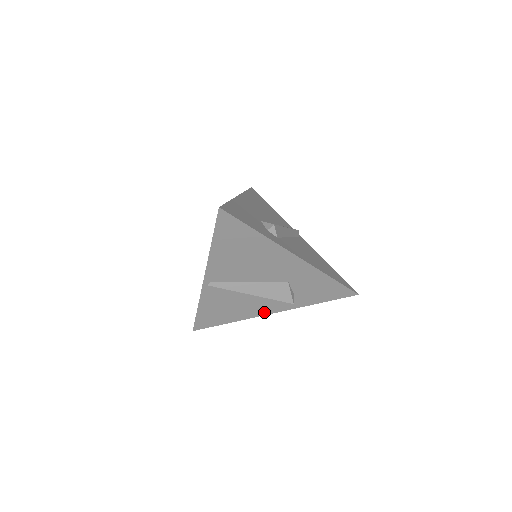
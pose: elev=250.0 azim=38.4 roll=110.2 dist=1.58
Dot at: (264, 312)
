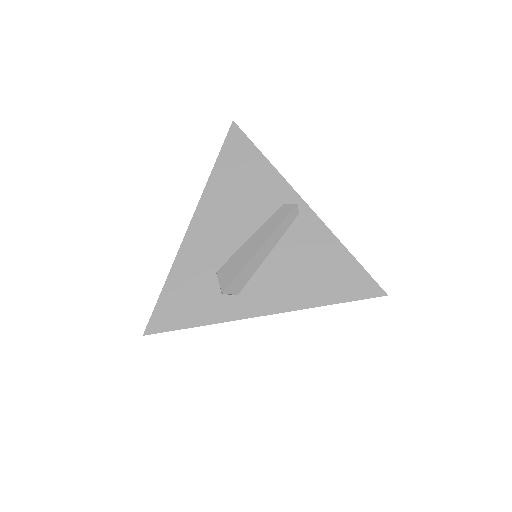
Dot at: occluded
